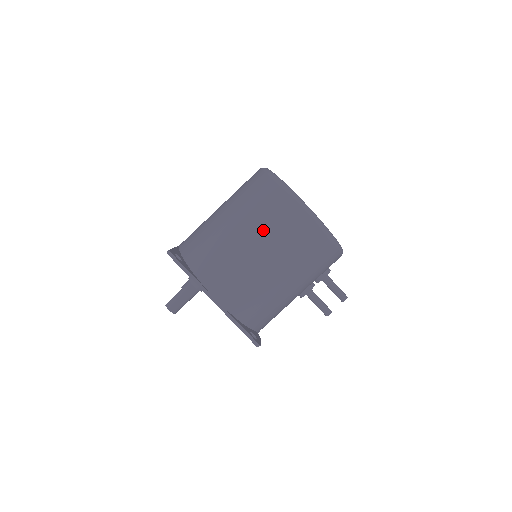
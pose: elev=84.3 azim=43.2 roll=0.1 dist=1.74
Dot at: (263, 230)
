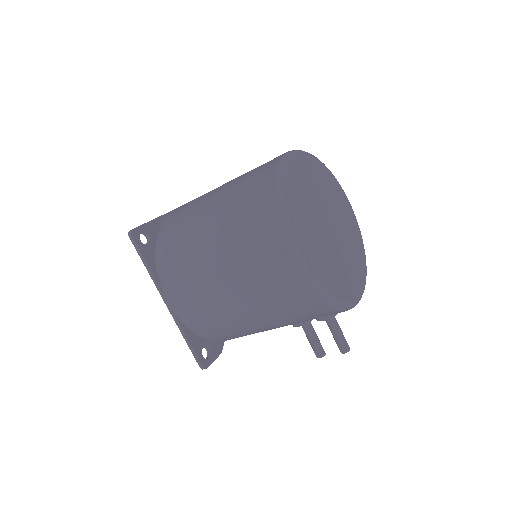
Dot at: (235, 255)
